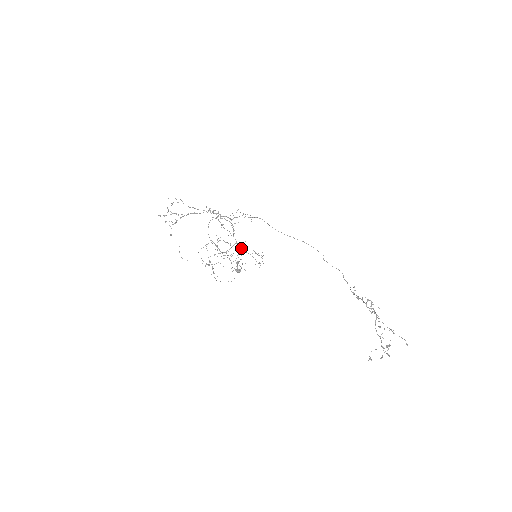
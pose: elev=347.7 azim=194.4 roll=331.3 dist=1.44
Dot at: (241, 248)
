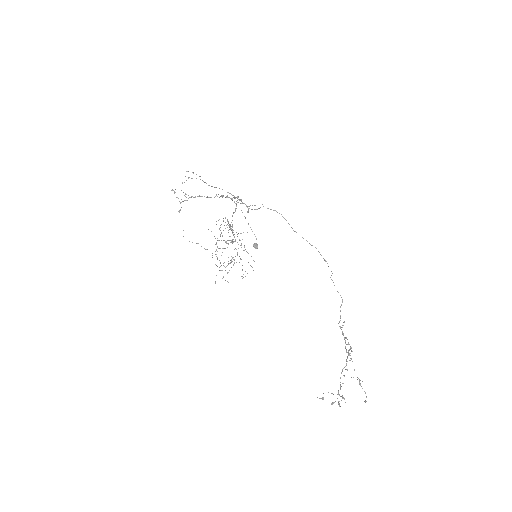
Dot at: occluded
